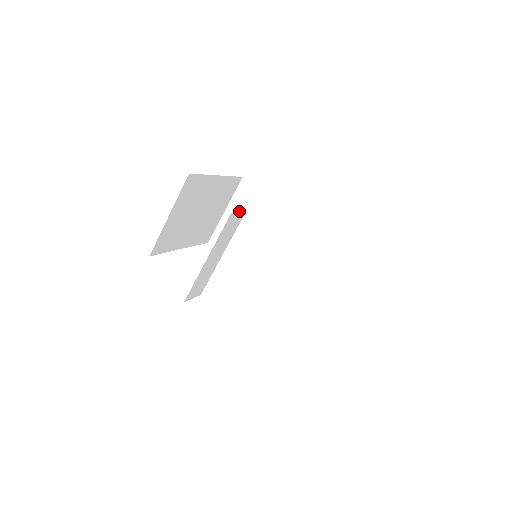
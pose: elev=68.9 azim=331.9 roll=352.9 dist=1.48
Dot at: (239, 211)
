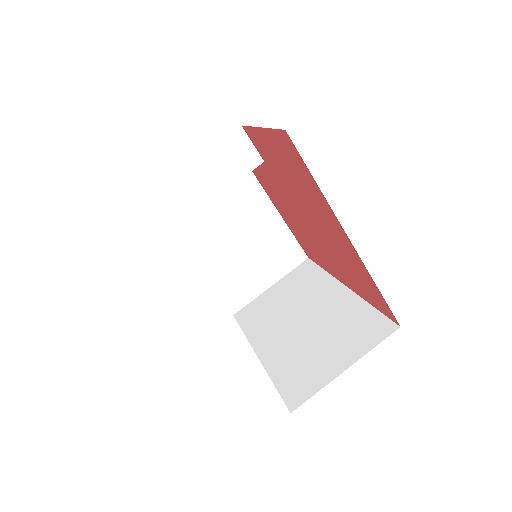
Dot at: (284, 286)
